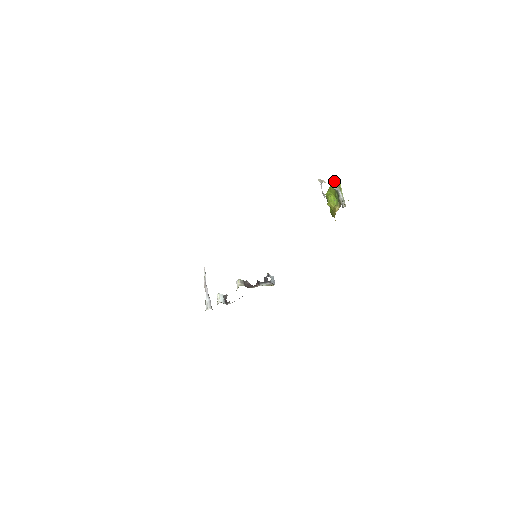
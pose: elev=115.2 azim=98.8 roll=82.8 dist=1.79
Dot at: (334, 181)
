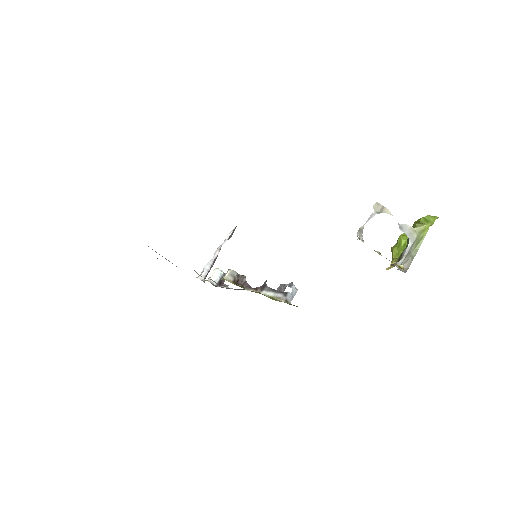
Dot at: (427, 217)
